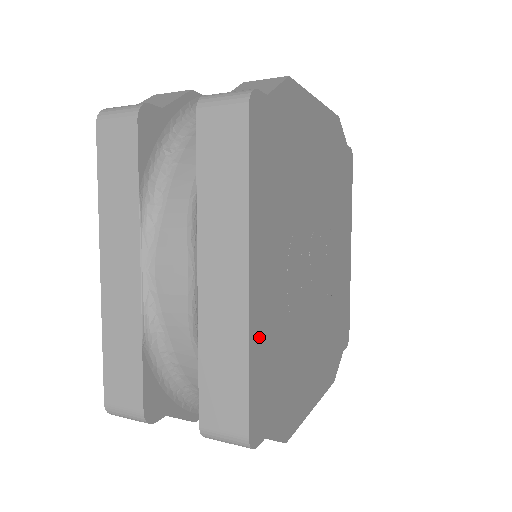
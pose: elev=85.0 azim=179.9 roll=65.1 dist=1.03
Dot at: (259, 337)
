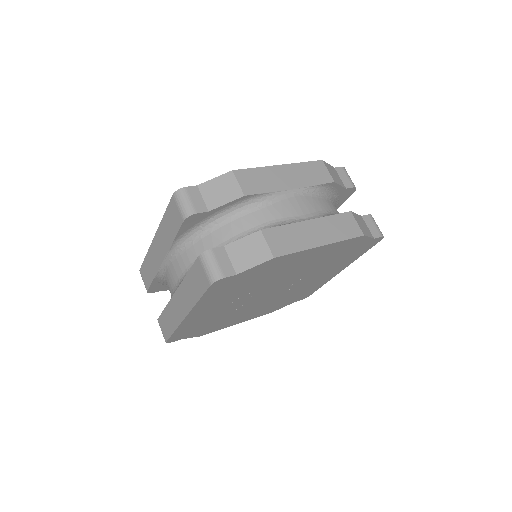
Dot at: (187, 325)
